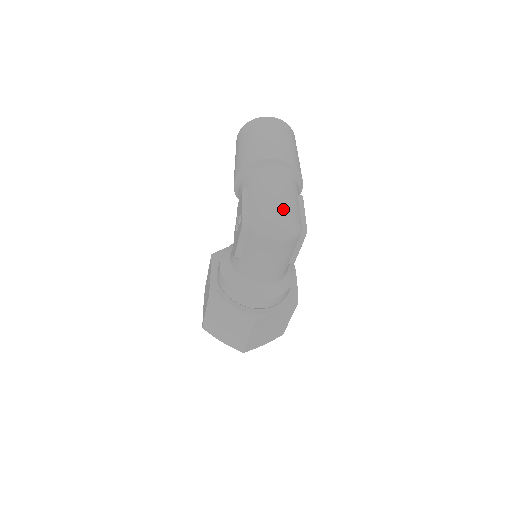
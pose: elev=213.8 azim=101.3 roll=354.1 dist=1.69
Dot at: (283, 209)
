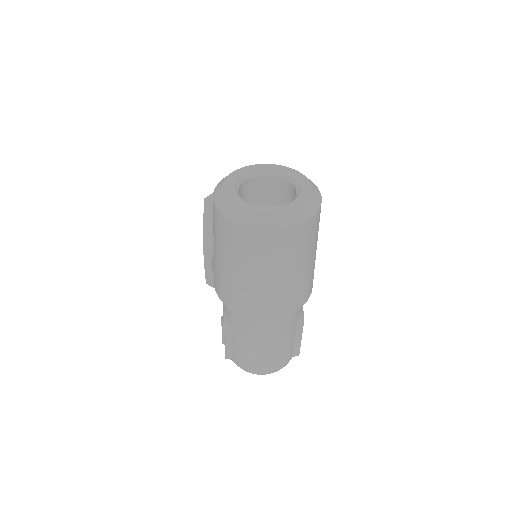
Dot at: (270, 365)
